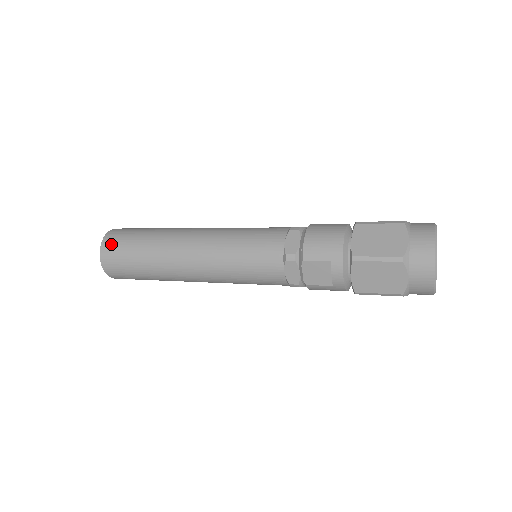
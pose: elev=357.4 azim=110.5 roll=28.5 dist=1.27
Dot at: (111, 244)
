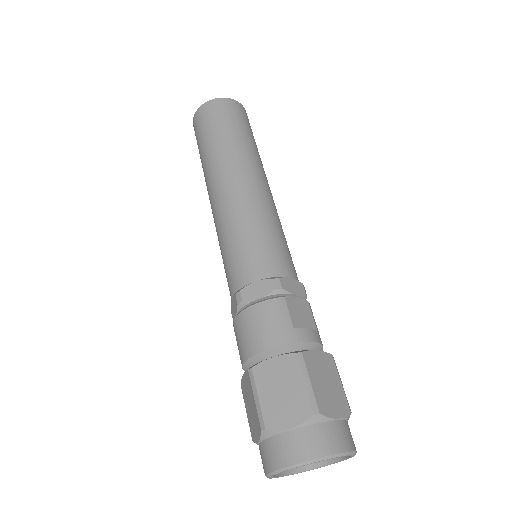
Dot at: (195, 133)
